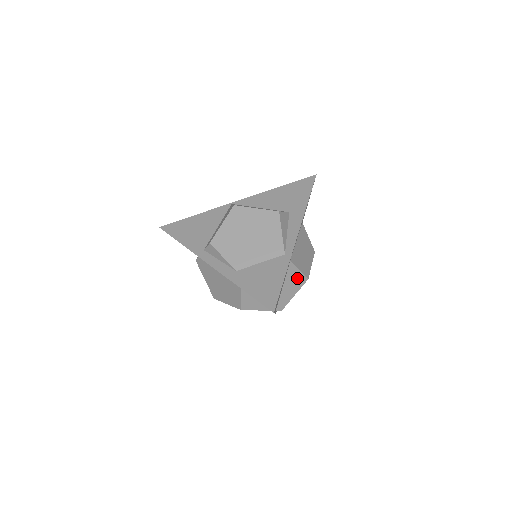
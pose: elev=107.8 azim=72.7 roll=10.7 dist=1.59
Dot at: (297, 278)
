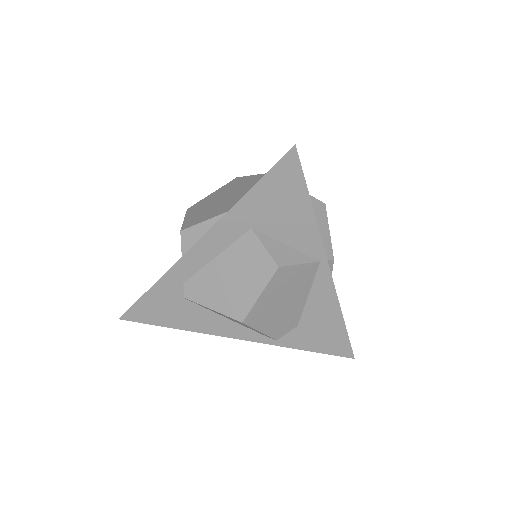
Dot at: occluded
